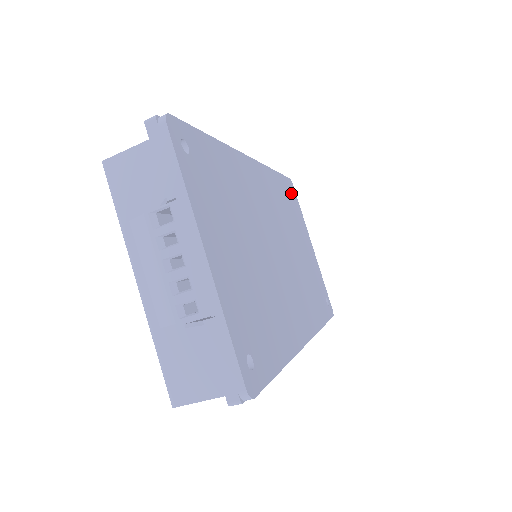
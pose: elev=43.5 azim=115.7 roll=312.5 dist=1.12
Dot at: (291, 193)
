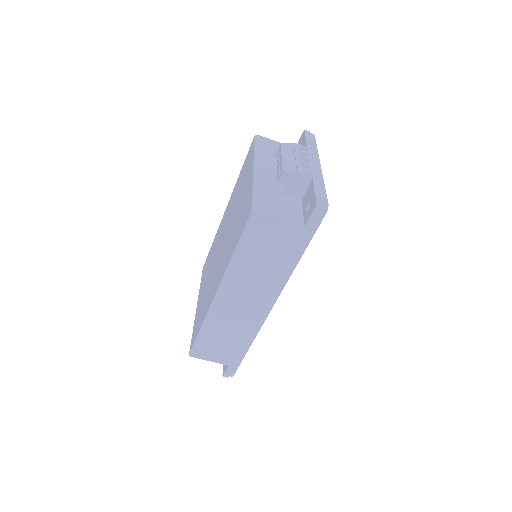
Dot at: occluded
